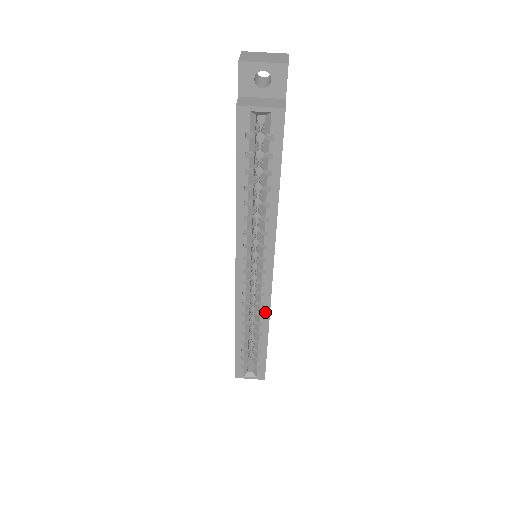
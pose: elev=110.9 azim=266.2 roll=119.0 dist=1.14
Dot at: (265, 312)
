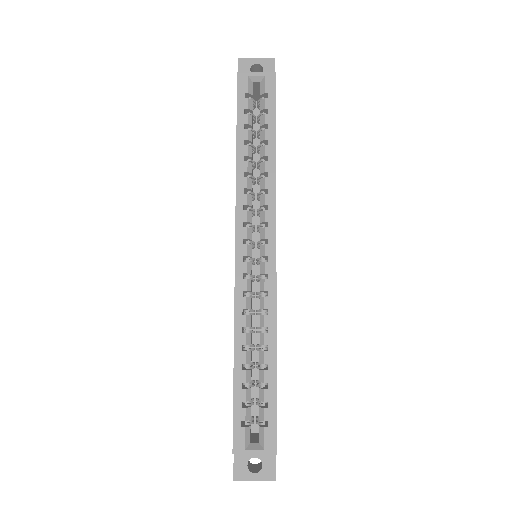
Dot at: (270, 306)
